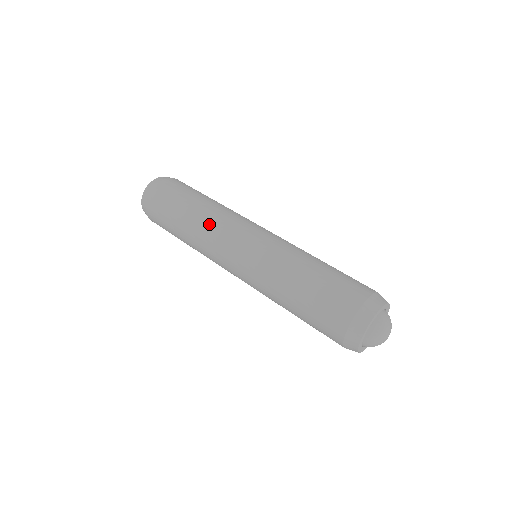
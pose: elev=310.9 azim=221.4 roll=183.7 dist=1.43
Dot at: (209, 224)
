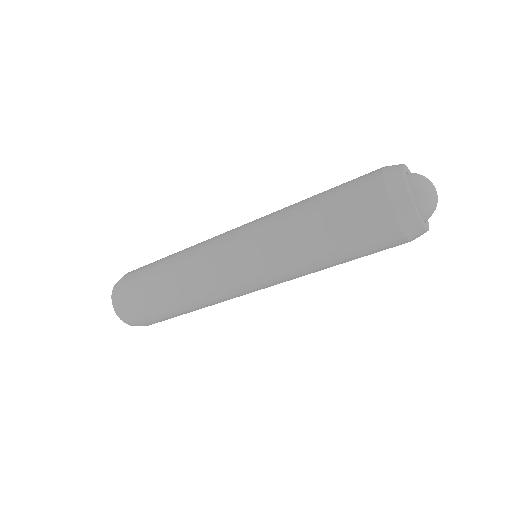
Dot at: (195, 245)
